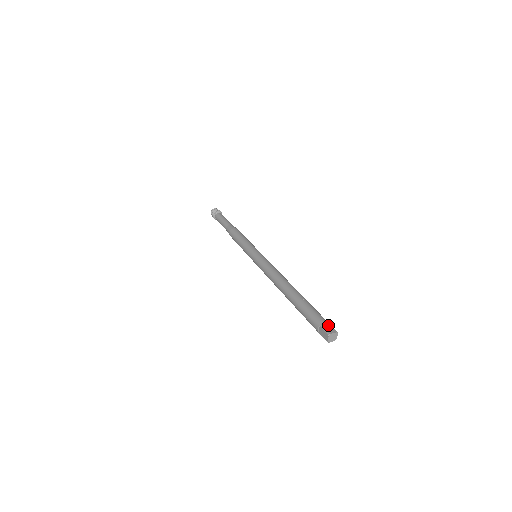
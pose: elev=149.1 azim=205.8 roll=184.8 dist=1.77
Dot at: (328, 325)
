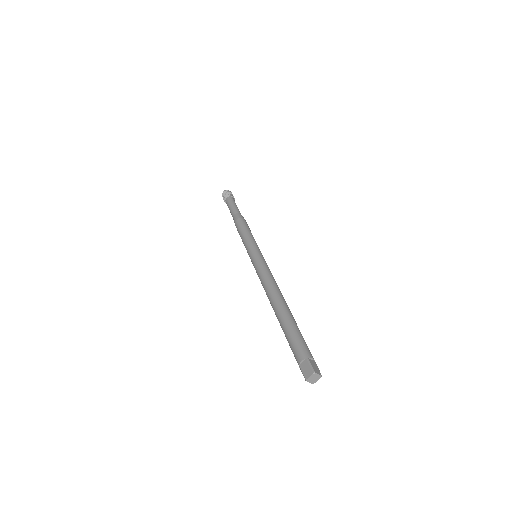
Dot at: (305, 364)
